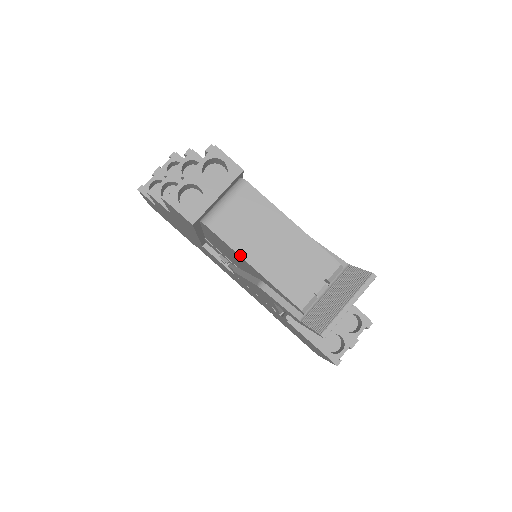
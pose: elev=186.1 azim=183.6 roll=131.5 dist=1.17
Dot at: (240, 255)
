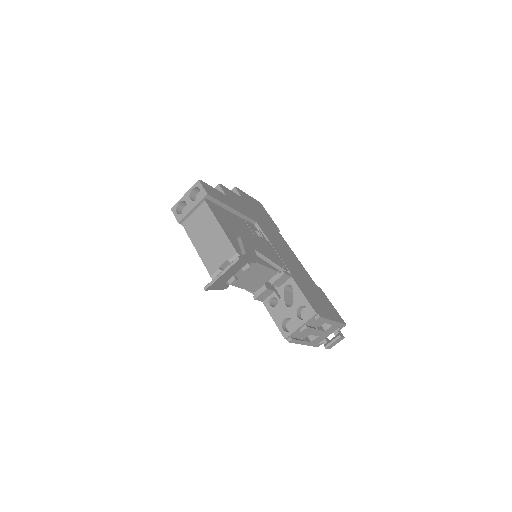
Dot at: (191, 241)
